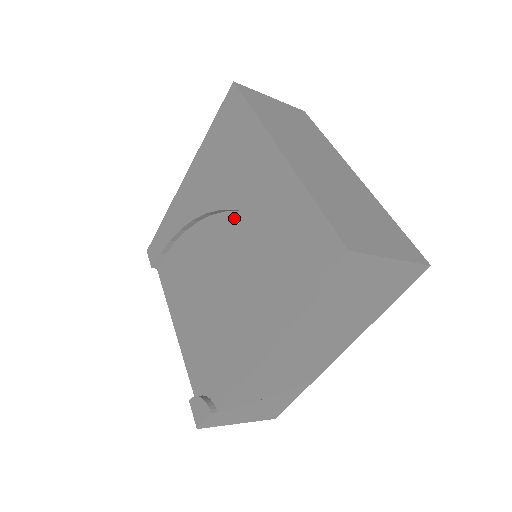
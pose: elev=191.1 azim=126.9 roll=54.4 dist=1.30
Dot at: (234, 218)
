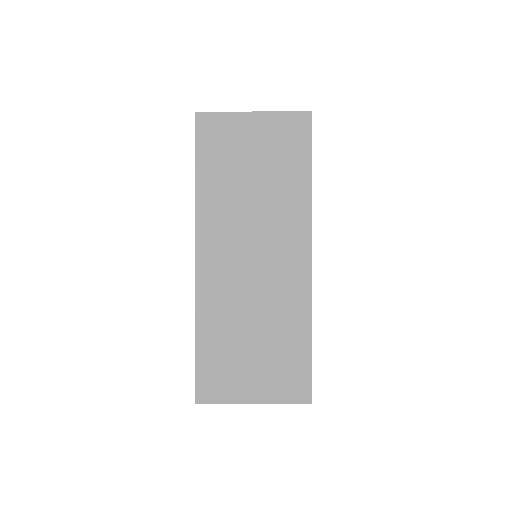
Dot at: occluded
